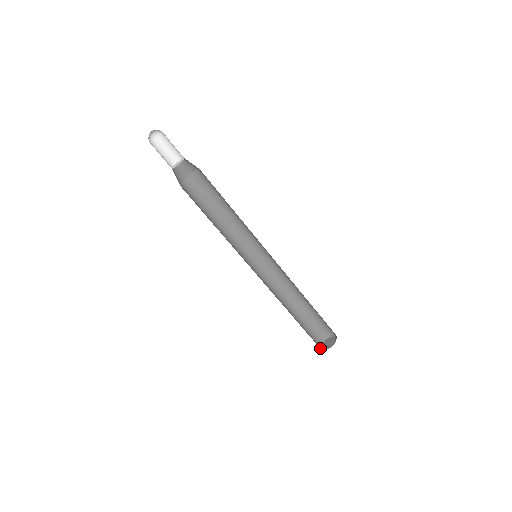
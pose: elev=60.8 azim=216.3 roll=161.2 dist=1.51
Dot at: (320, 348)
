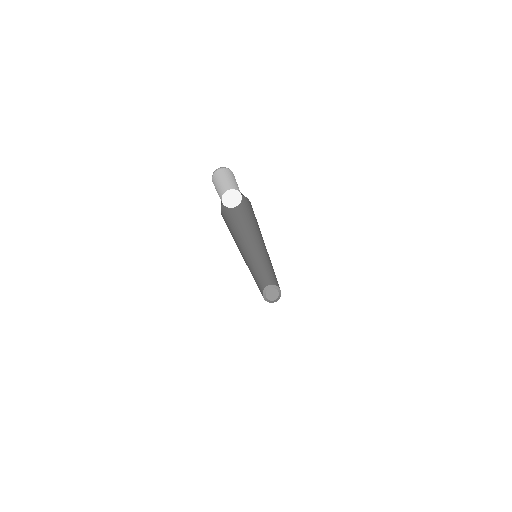
Dot at: (264, 299)
